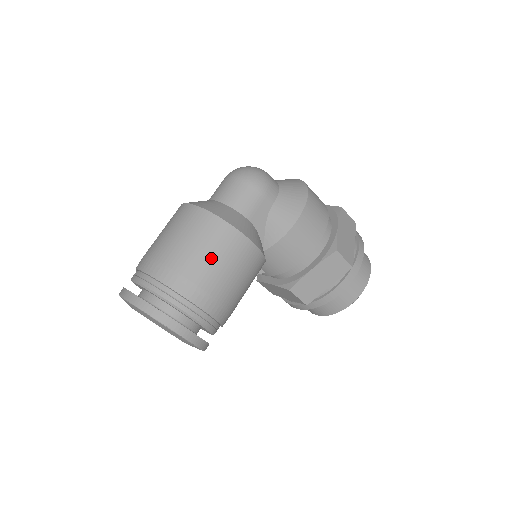
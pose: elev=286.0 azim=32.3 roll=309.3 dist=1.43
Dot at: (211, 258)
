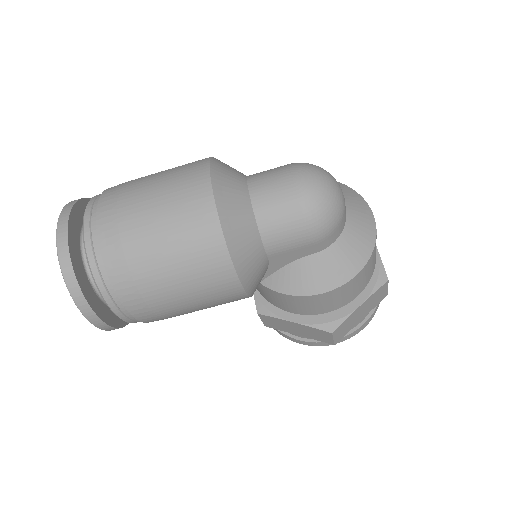
Dot at: (182, 287)
